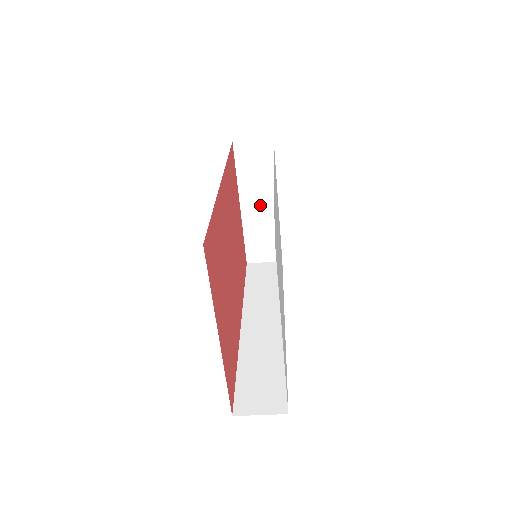
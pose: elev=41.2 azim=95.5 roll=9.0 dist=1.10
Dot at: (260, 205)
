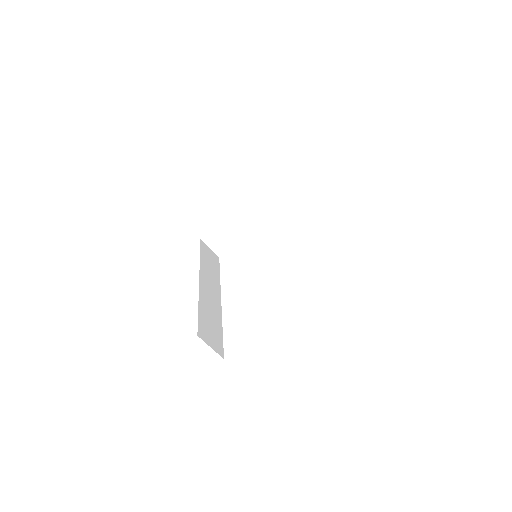
Dot at: (249, 219)
